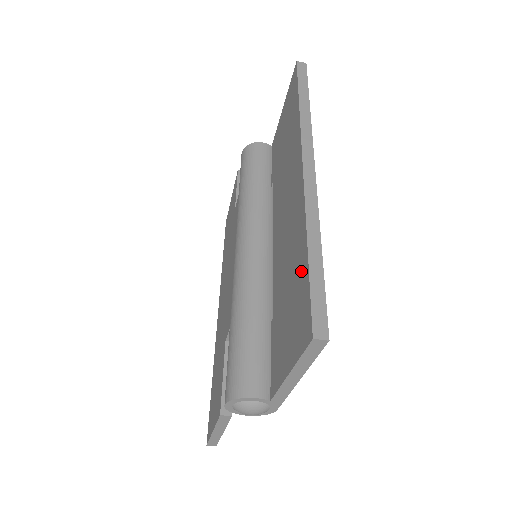
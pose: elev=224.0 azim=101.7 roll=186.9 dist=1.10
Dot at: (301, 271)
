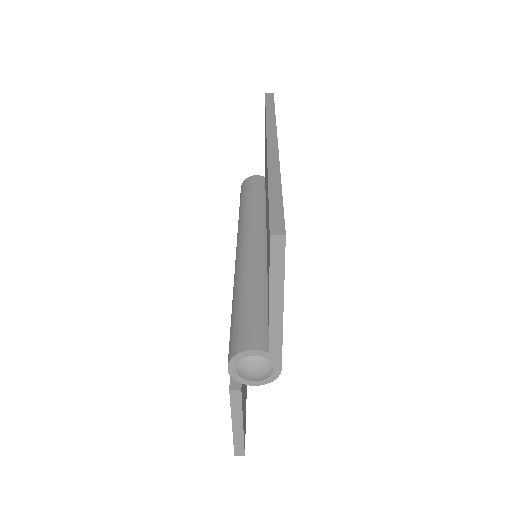
Dot at: occluded
